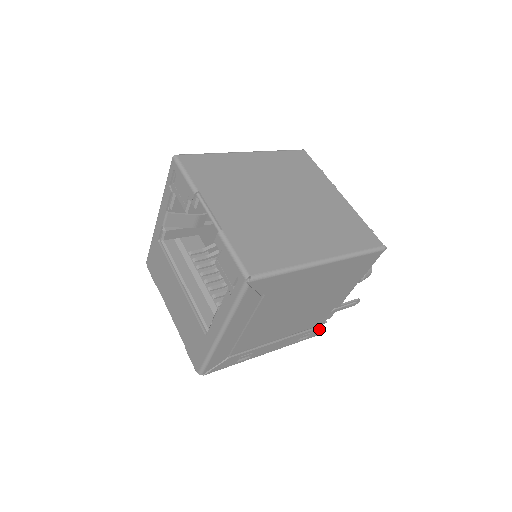
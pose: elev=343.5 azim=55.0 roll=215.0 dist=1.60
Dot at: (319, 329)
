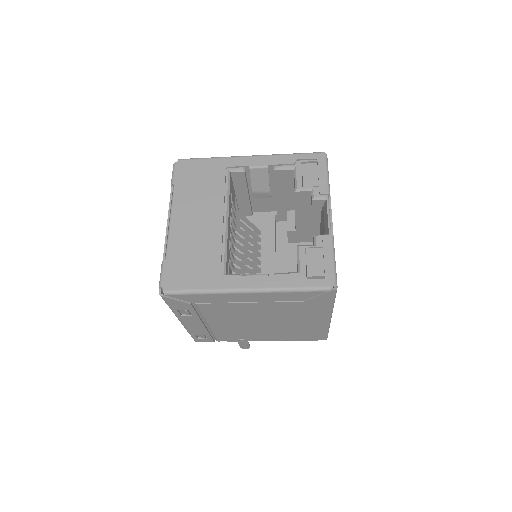
Dot at: (209, 341)
